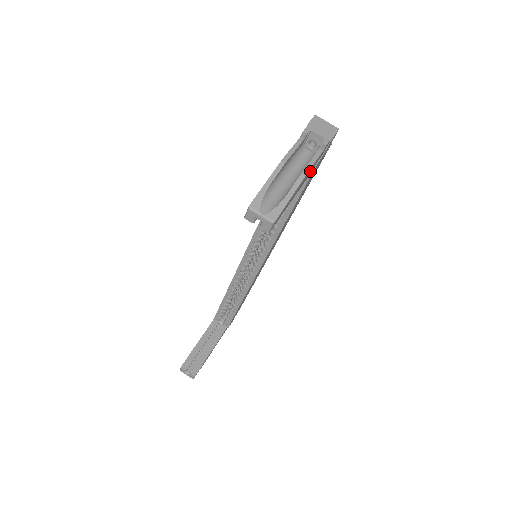
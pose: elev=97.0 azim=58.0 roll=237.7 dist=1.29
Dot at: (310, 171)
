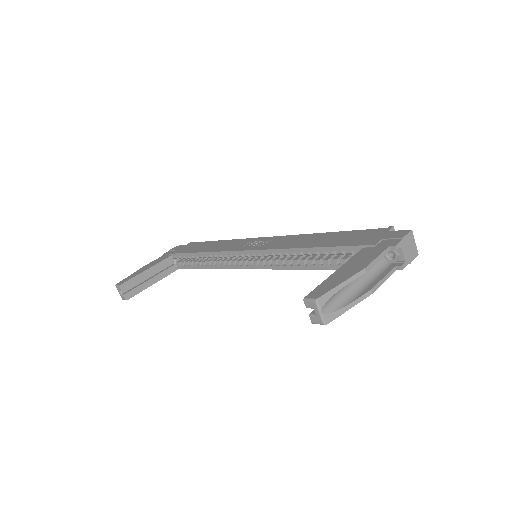
Dot at: occluded
